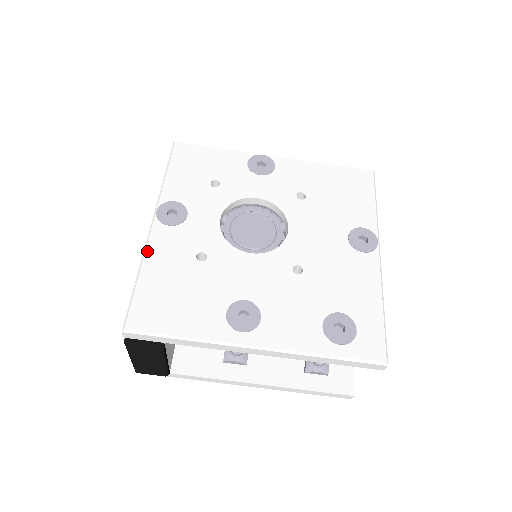
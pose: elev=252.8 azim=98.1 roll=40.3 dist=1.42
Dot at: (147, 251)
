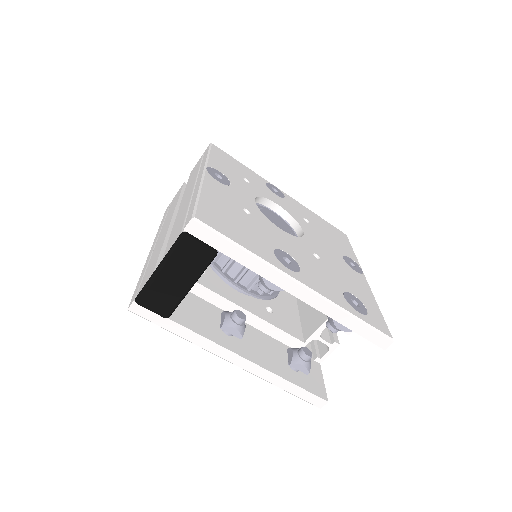
Dot at: (204, 184)
